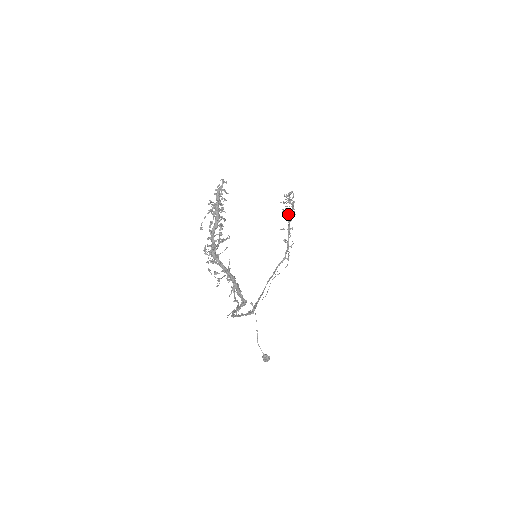
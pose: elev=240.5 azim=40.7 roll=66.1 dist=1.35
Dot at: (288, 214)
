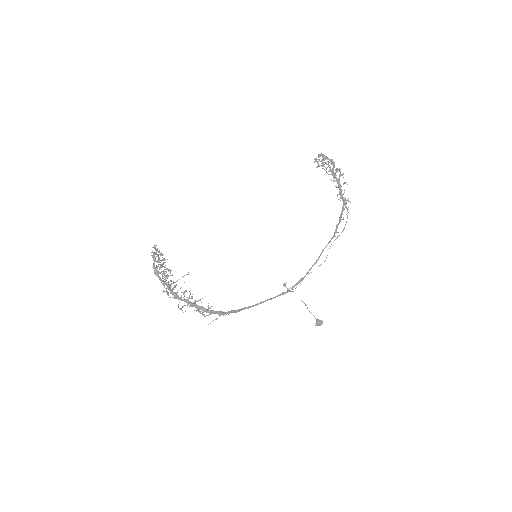
Dot at: (332, 173)
